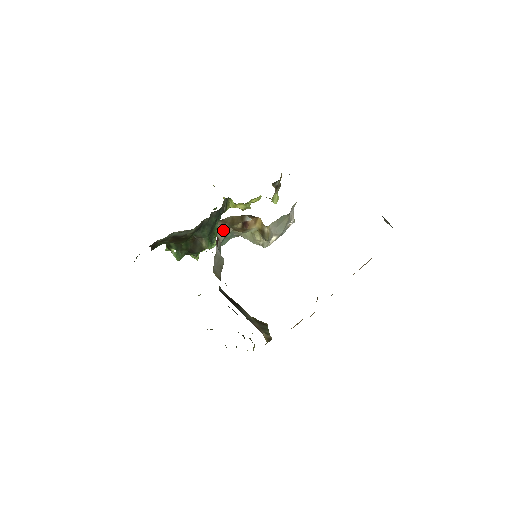
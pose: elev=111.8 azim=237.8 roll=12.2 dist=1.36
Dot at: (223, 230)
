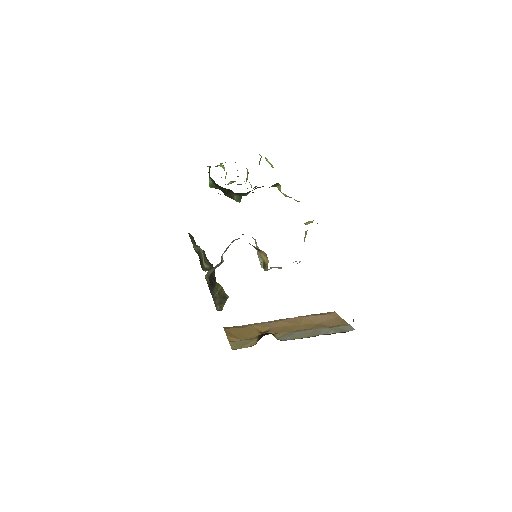
Dot at: occluded
